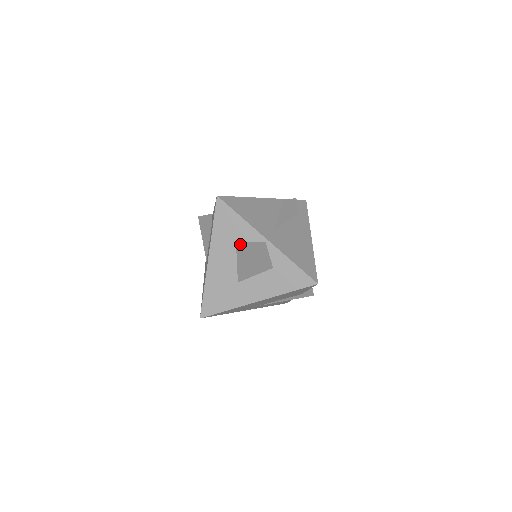
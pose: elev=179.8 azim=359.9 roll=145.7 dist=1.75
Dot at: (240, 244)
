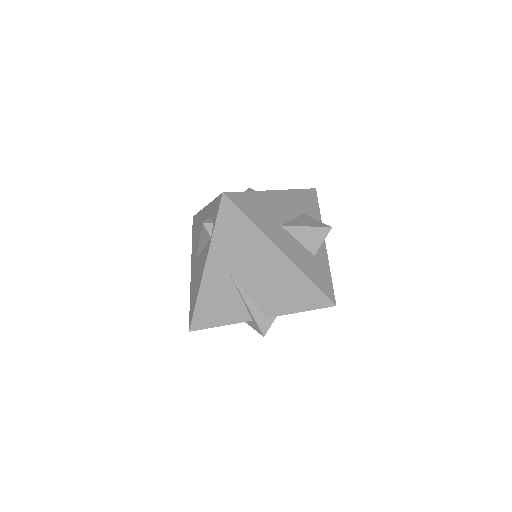
Dot at: (309, 217)
